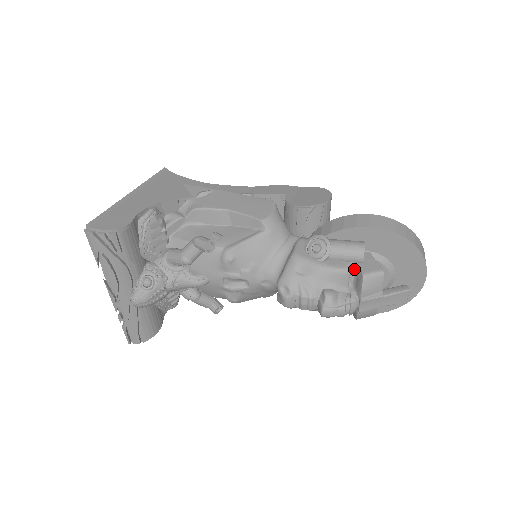
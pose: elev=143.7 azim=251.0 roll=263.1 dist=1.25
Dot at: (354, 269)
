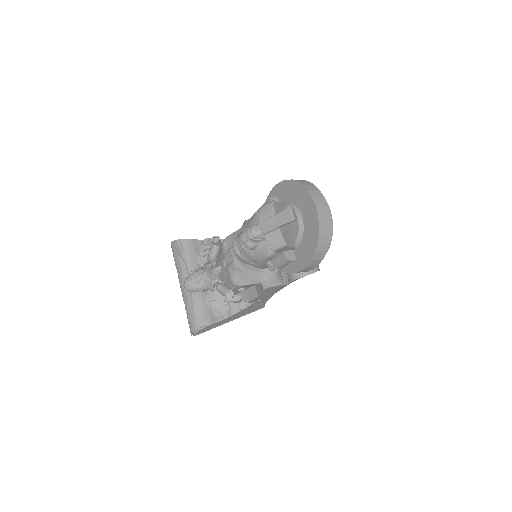
Dot at: occluded
